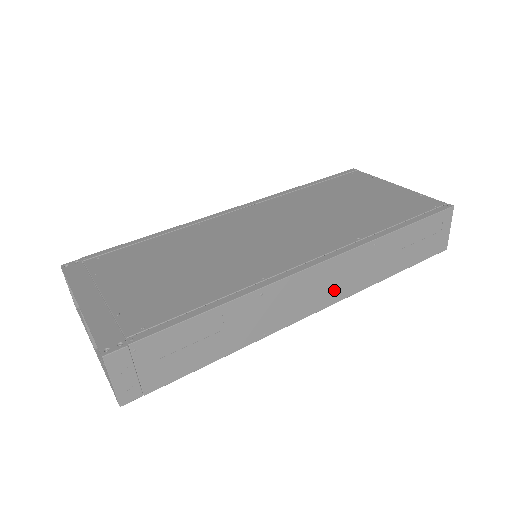
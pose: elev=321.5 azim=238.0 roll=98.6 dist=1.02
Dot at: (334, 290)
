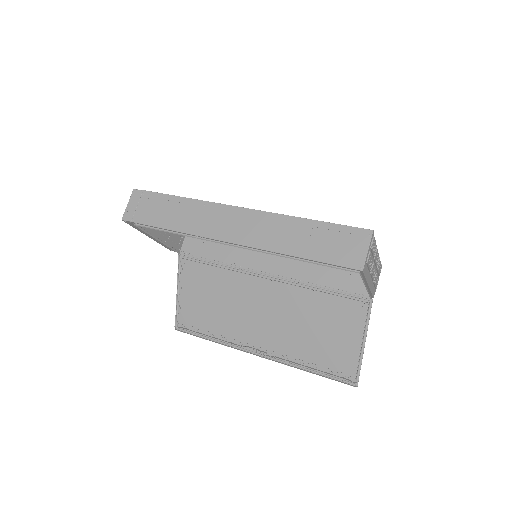
Dot at: (247, 234)
